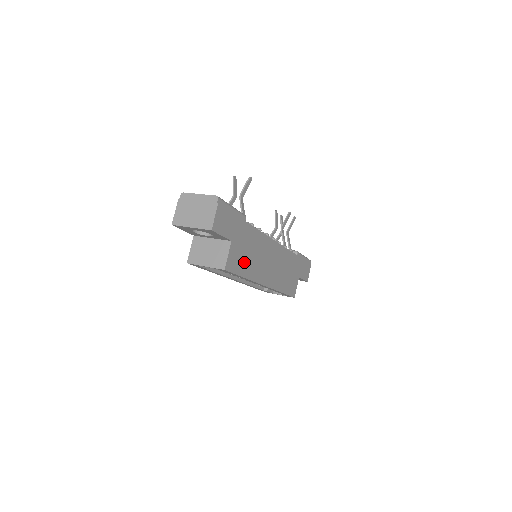
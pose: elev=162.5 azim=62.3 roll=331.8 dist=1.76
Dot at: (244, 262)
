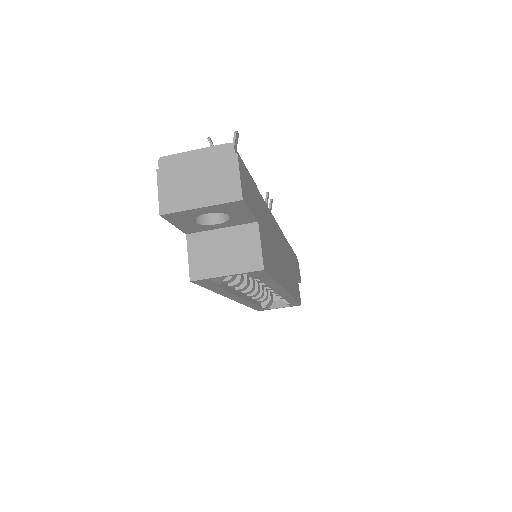
Dot at: (271, 257)
